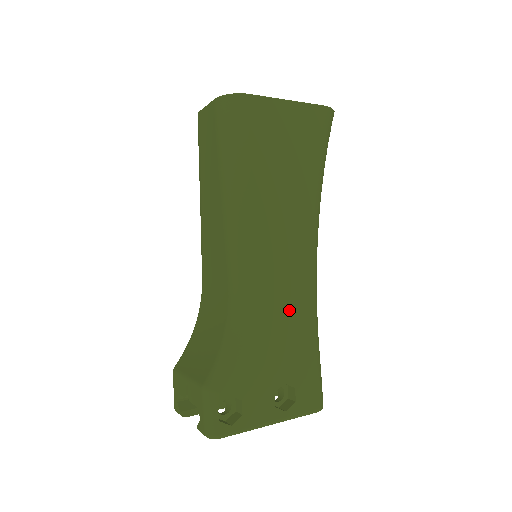
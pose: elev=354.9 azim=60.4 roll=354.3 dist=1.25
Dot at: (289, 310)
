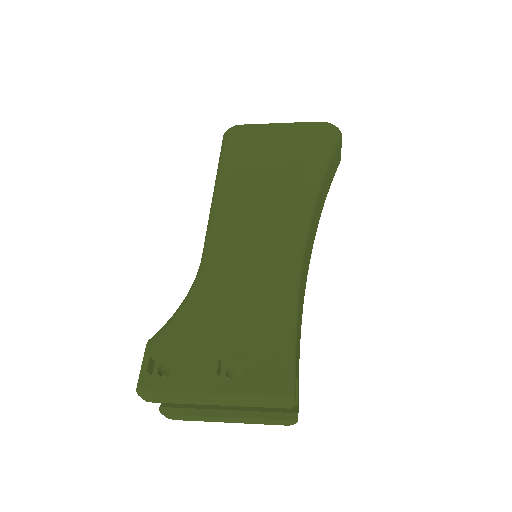
Dot at: (253, 278)
